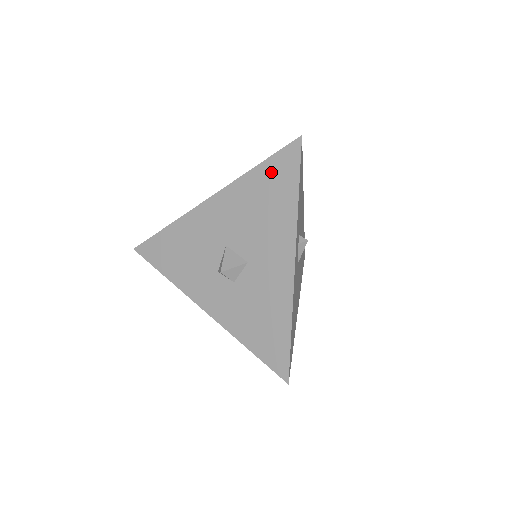
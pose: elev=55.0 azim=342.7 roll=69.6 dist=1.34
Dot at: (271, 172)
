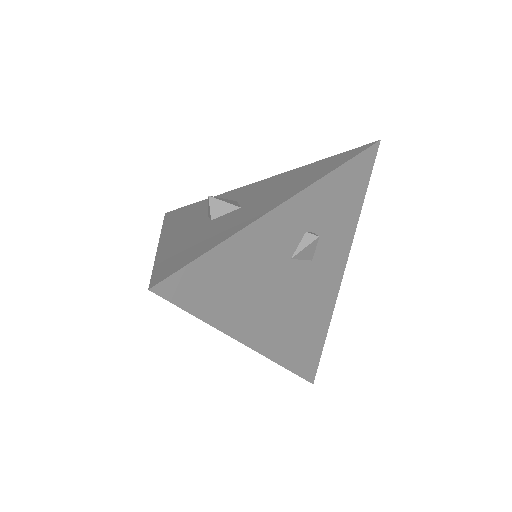
Dot at: (330, 160)
